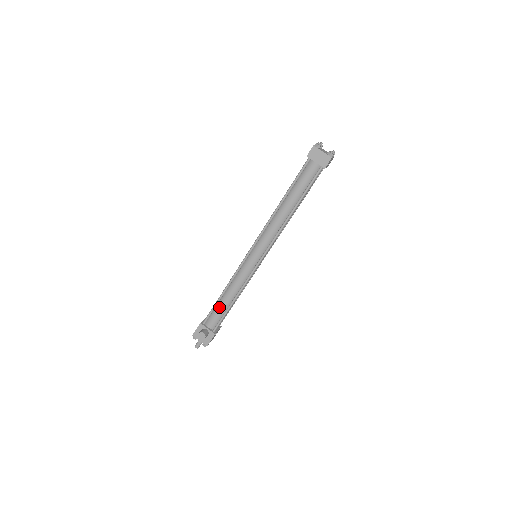
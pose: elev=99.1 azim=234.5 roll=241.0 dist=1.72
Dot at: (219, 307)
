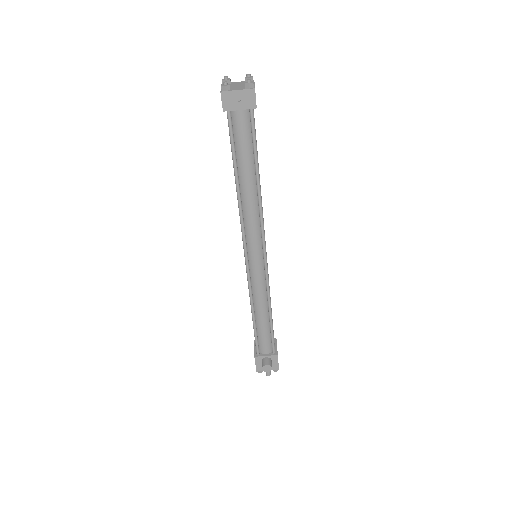
Dot at: (260, 330)
